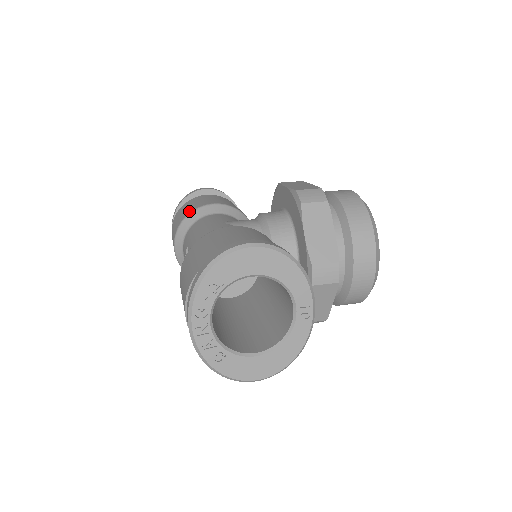
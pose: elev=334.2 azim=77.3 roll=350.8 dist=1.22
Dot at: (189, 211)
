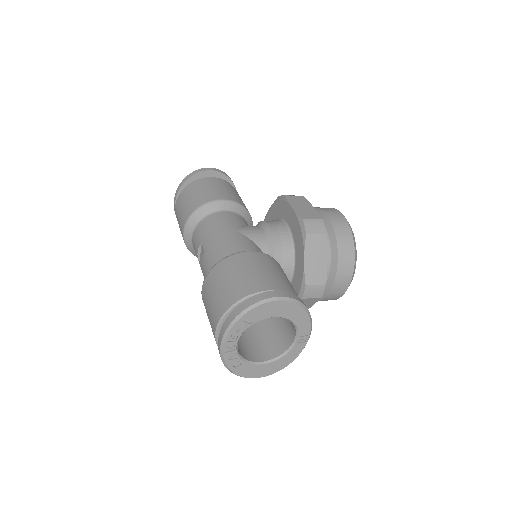
Dot at: (201, 202)
